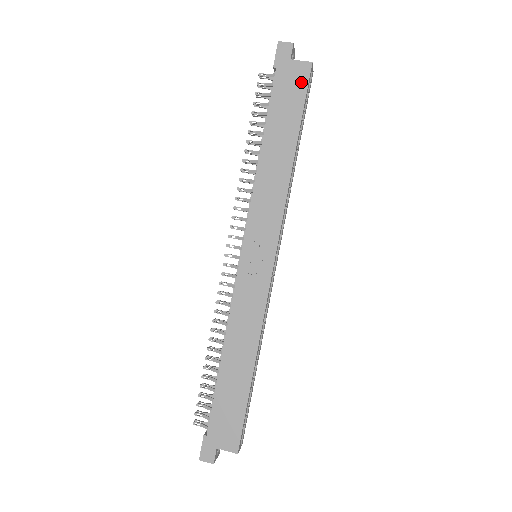
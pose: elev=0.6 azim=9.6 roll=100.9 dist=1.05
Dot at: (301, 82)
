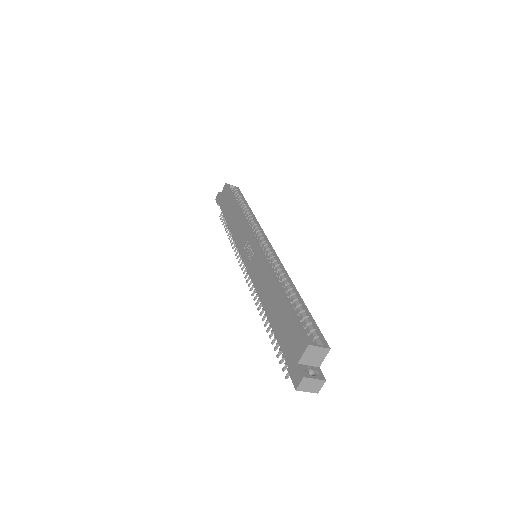
Dot at: (226, 192)
